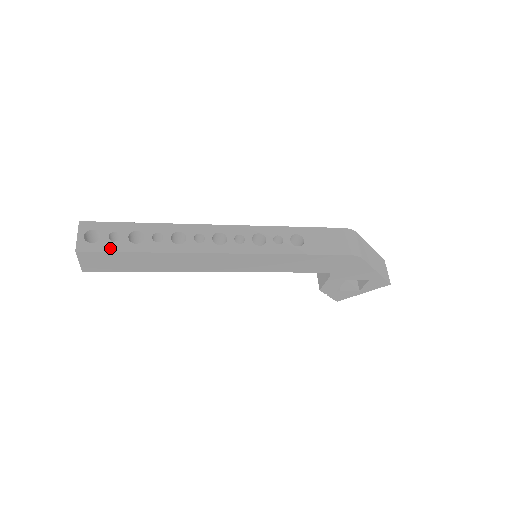
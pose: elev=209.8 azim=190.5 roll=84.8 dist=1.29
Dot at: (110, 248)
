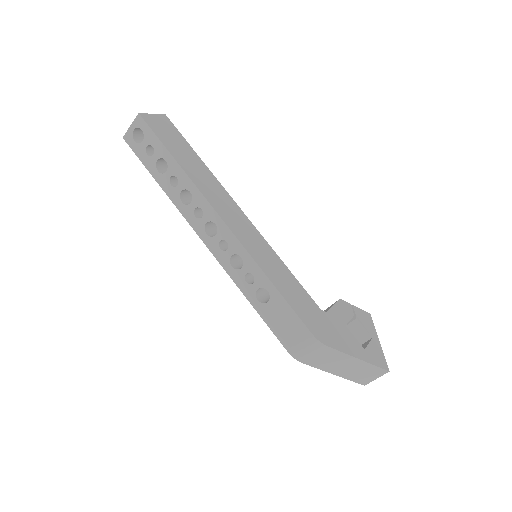
Dot at: (142, 157)
